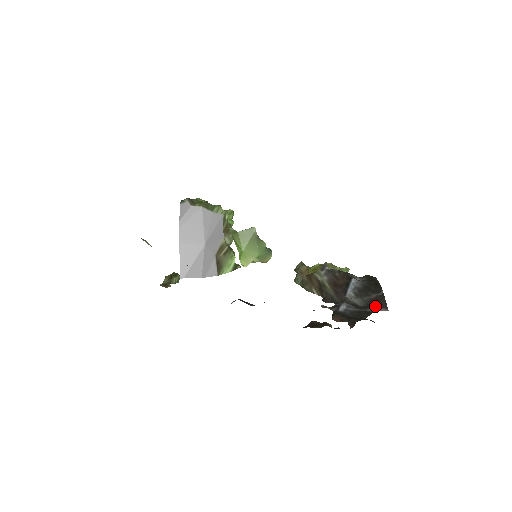
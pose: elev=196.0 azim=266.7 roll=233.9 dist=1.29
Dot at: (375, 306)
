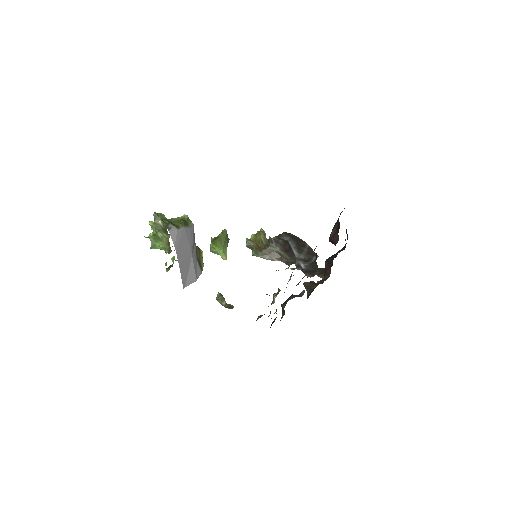
Dot at: (313, 257)
